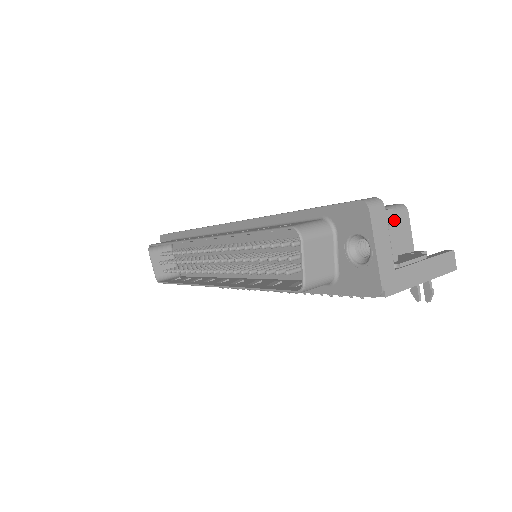
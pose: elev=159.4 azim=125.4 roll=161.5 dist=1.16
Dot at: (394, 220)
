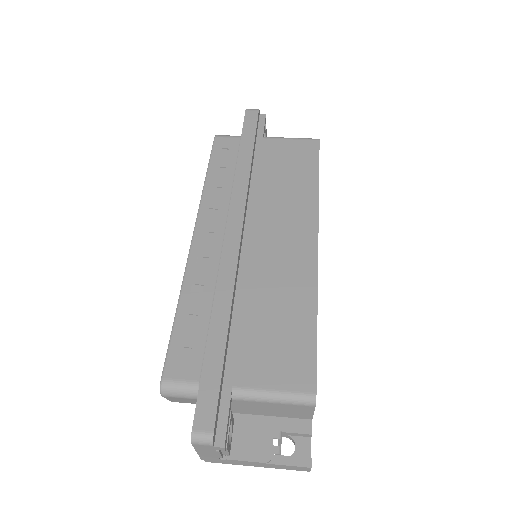
Dot at: (290, 406)
